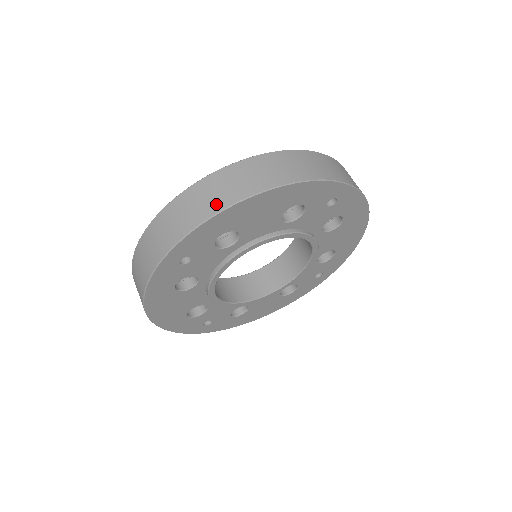
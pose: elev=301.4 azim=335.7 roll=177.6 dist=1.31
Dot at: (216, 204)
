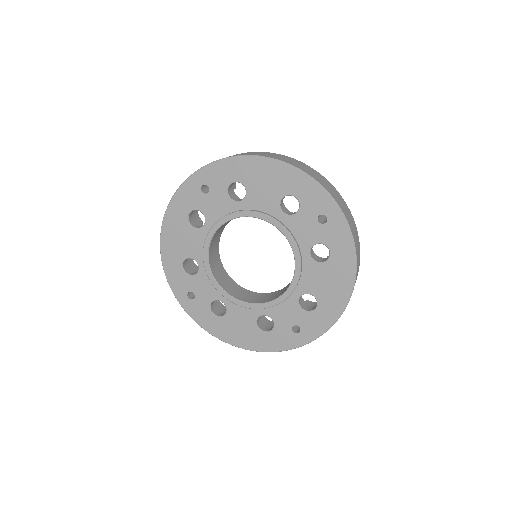
Dot at: (244, 154)
